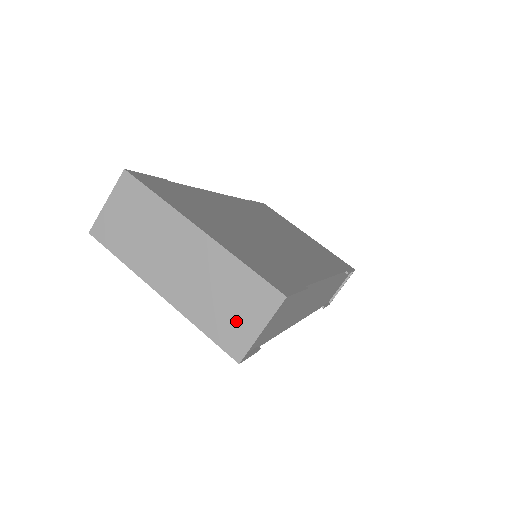
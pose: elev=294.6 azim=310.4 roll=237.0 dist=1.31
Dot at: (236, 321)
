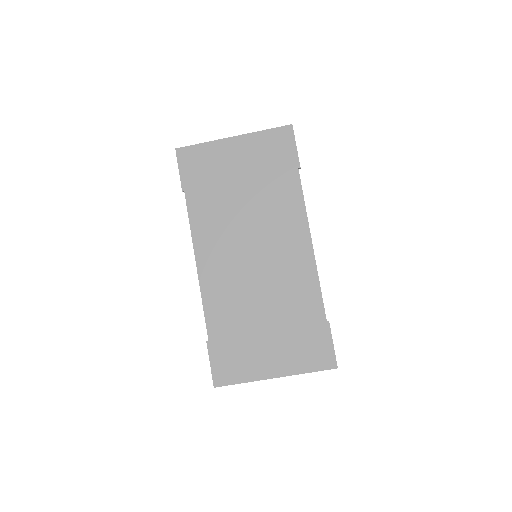
Dot at: occluded
